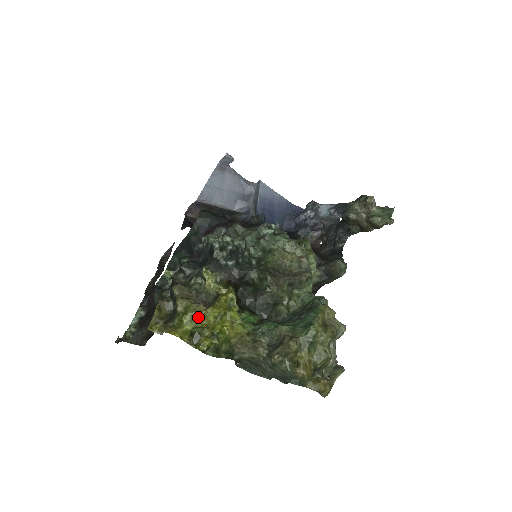
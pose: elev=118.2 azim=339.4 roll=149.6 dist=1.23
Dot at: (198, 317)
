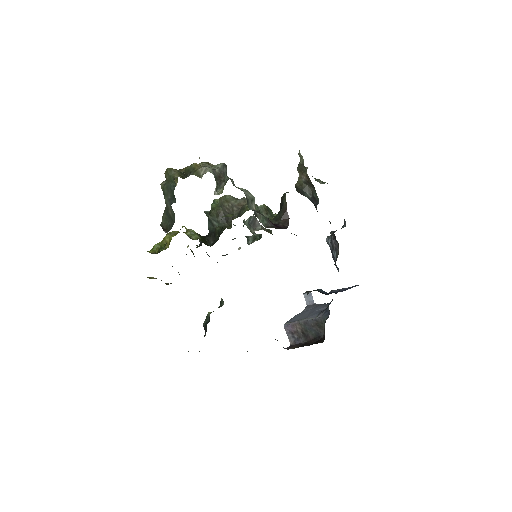
Dot at: occluded
